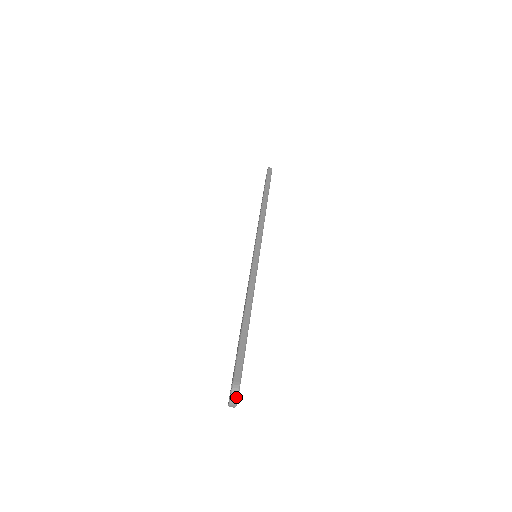
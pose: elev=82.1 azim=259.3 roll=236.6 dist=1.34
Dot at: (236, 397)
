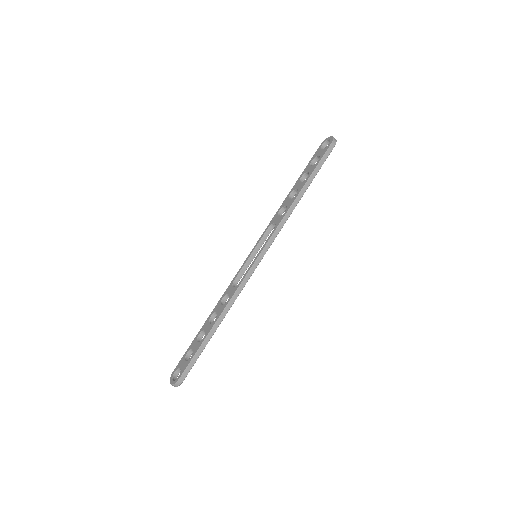
Dot at: (176, 386)
